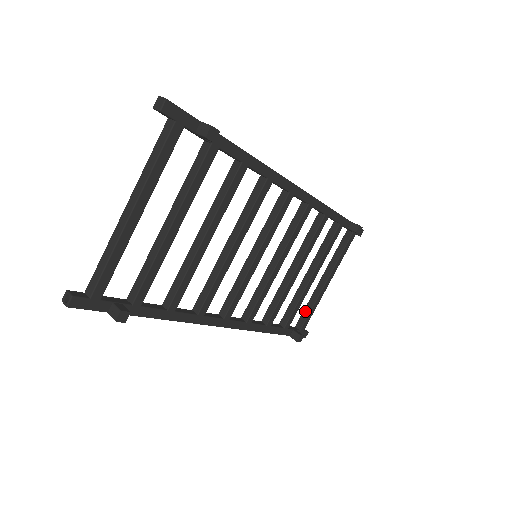
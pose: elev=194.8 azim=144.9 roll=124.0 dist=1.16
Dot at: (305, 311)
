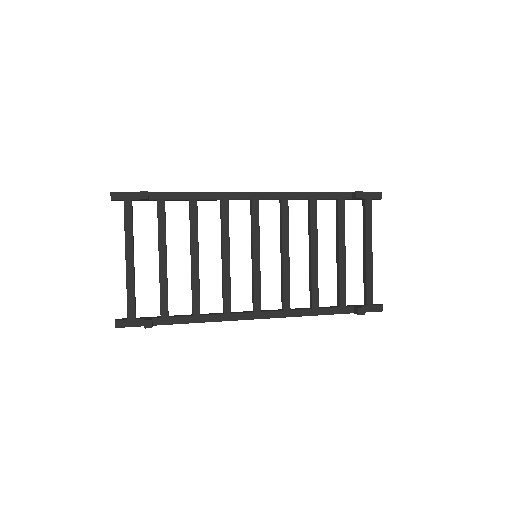
Dot at: (364, 286)
